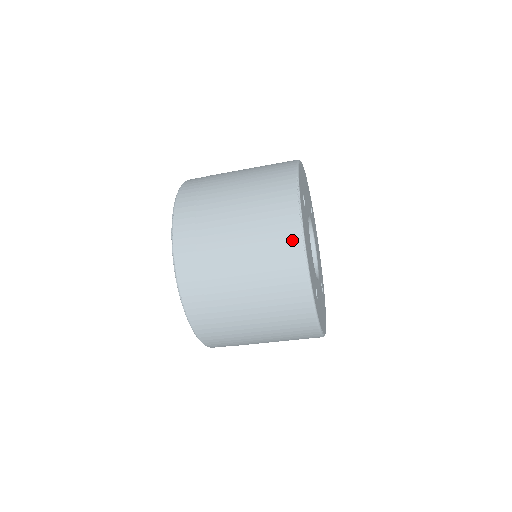
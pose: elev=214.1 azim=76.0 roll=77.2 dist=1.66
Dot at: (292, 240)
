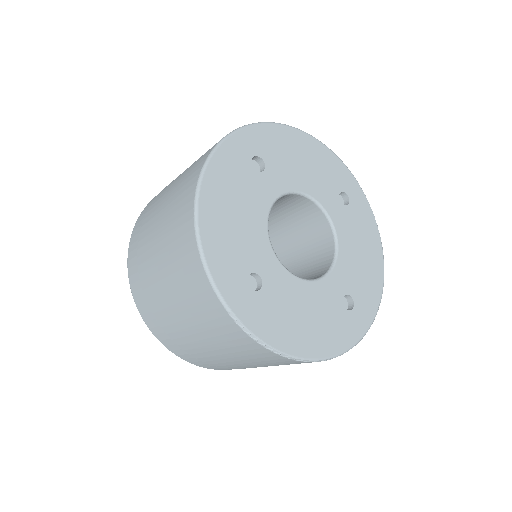
Dot at: (290, 362)
